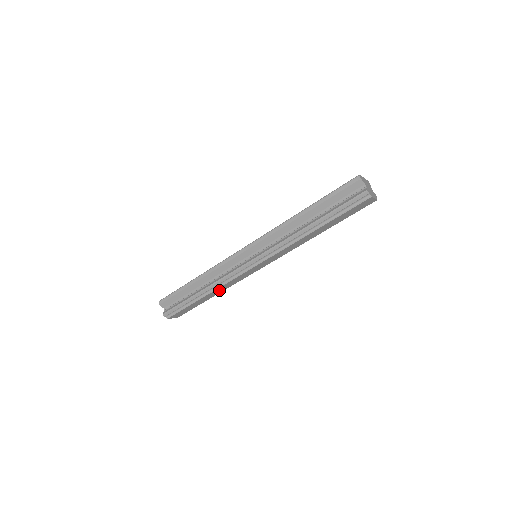
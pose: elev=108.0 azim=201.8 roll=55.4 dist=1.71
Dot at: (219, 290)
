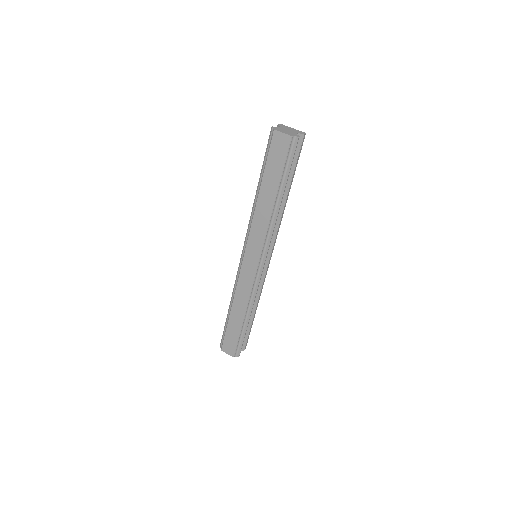
Dot at: (240, 304)
